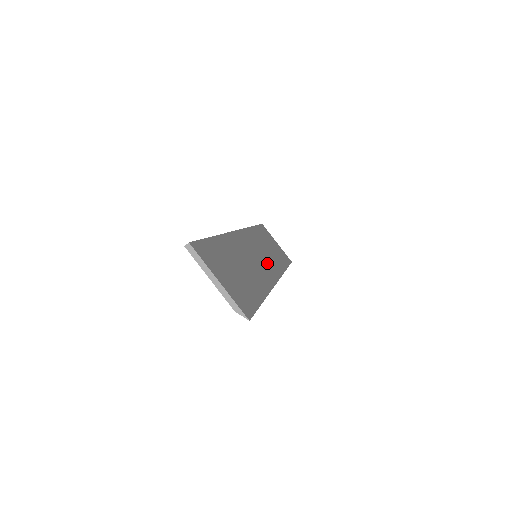
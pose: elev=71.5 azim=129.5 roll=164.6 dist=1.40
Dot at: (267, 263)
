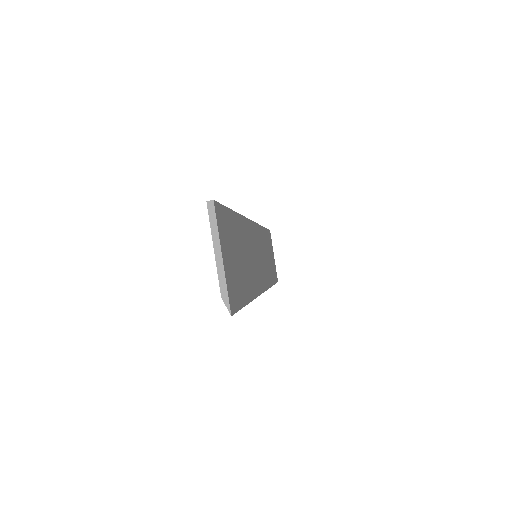
Dot at: (262, 269)
